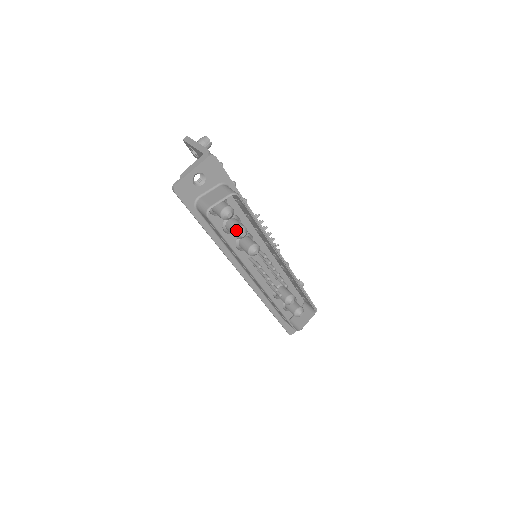
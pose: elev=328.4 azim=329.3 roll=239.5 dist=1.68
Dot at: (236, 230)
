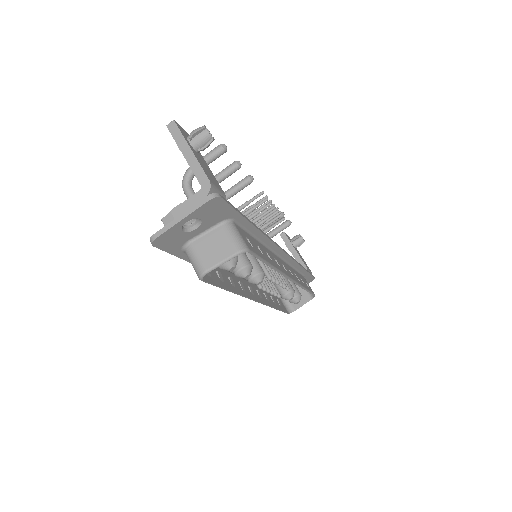
Dot at: (238, 271)
